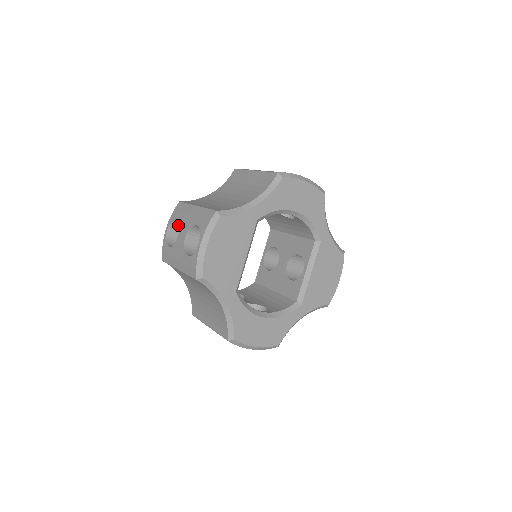
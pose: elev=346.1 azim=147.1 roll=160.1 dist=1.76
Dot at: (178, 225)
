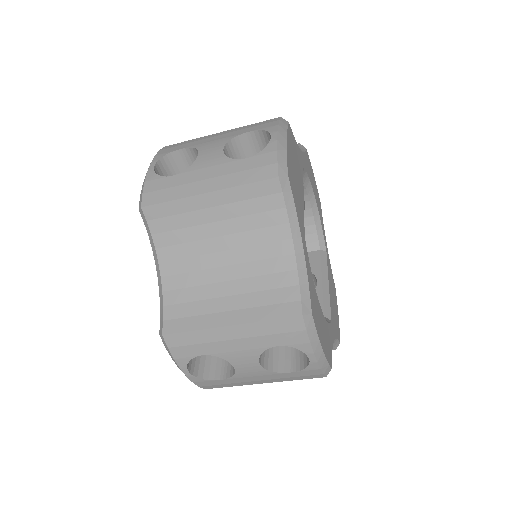
Dot at: (167, 169)
